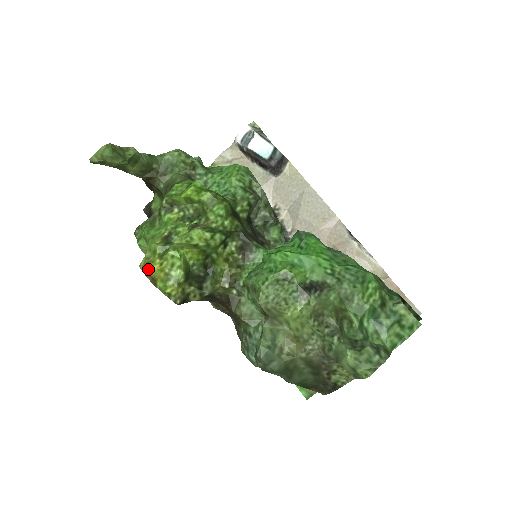
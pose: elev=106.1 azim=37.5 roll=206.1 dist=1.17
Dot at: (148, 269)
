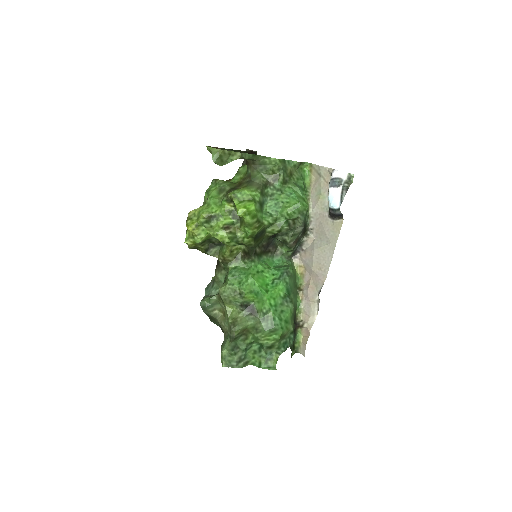
Dot at: (187, 224)
